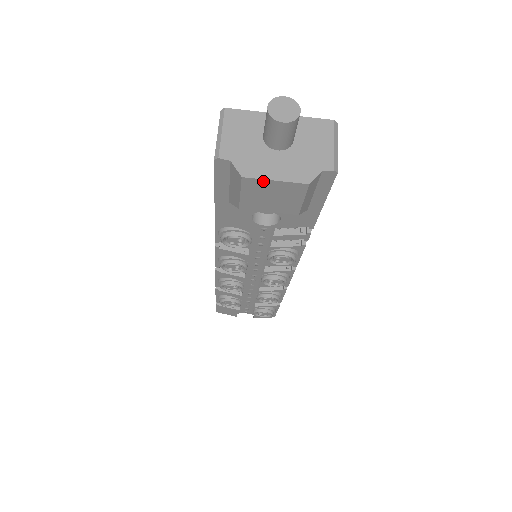
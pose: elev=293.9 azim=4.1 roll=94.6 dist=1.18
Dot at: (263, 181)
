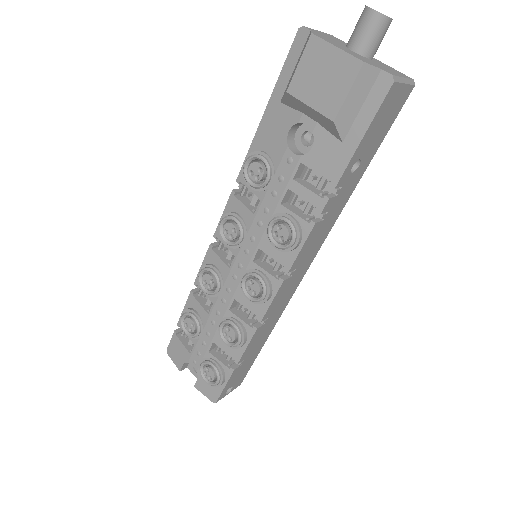
Dot at: (326, 45)
